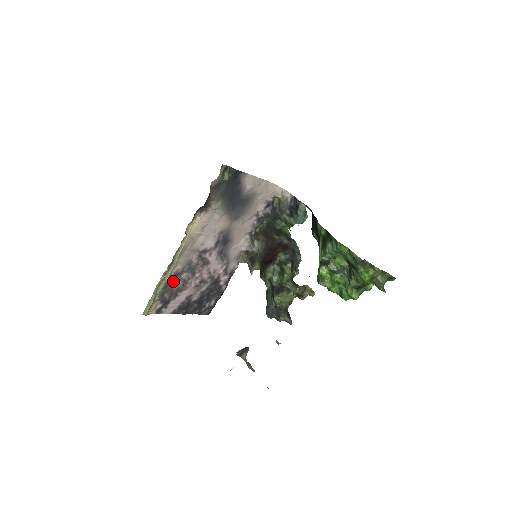
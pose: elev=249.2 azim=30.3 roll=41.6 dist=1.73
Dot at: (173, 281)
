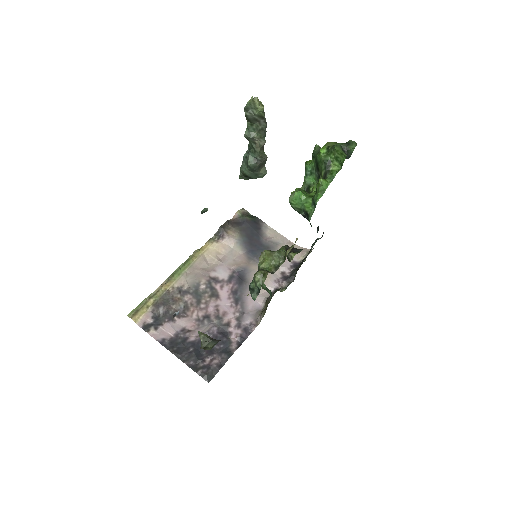
Dot at: (174, 298)
